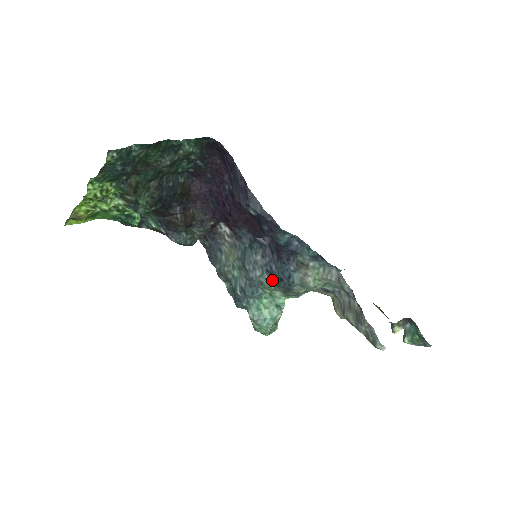
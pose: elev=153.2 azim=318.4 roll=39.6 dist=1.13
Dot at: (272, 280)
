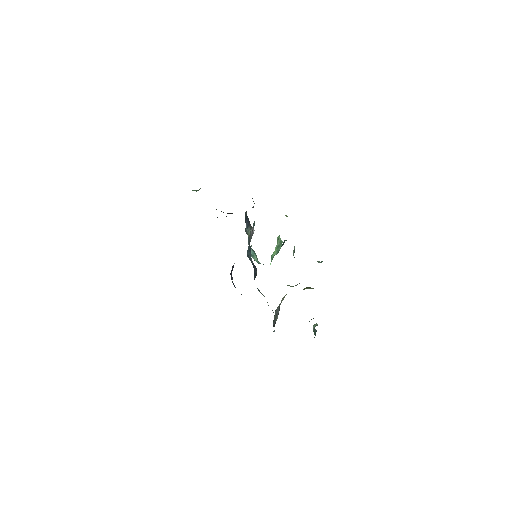
Dot at: occluded
